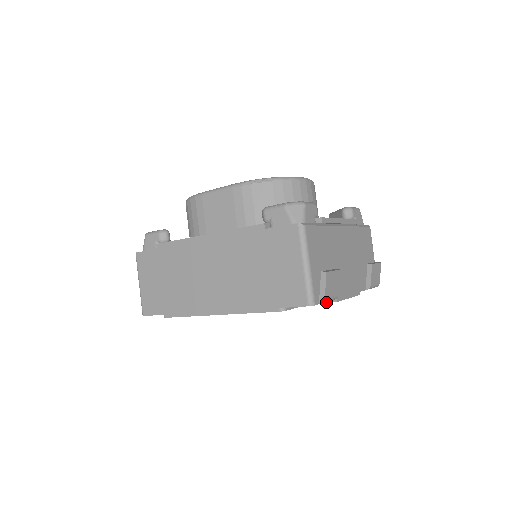
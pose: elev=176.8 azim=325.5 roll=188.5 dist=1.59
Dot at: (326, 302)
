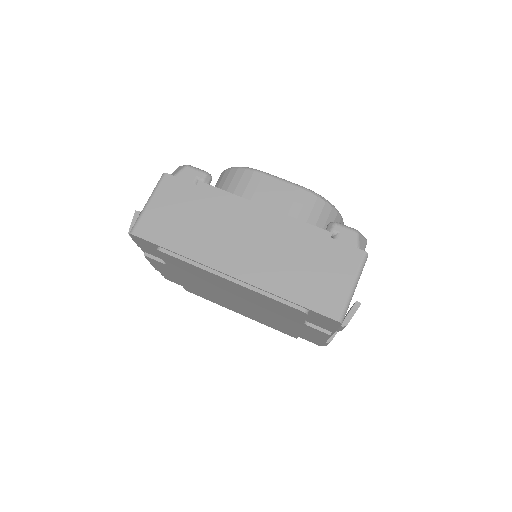
Dot at: (320, 330)
